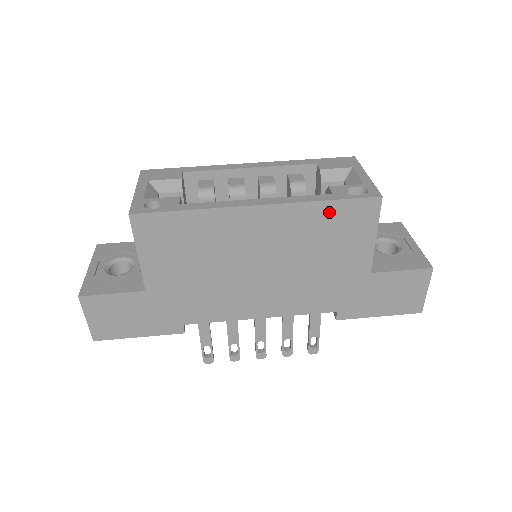
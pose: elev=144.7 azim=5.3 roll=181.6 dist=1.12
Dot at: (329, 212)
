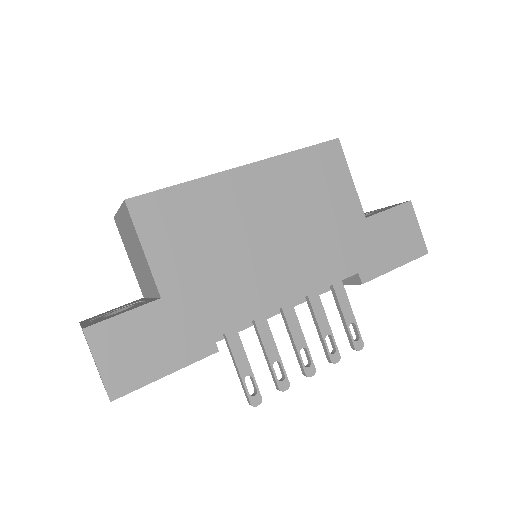
Dot at: (304, 161)
